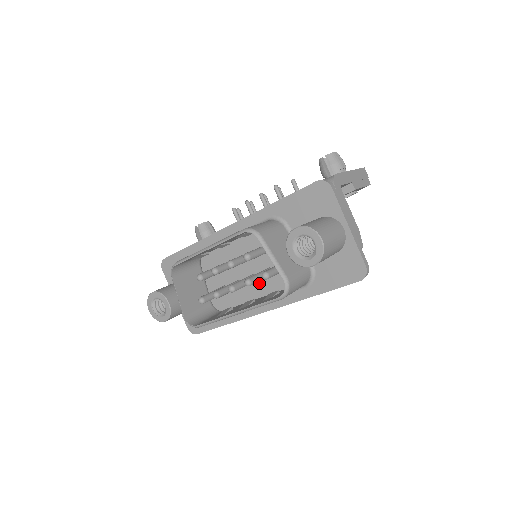
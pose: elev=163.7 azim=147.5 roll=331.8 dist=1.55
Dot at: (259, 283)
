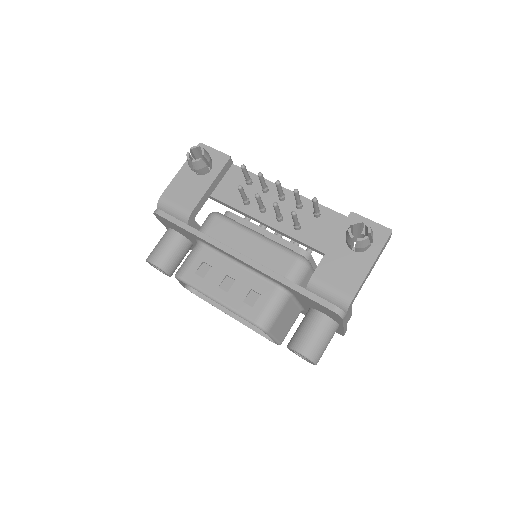
Dot at: occluded
